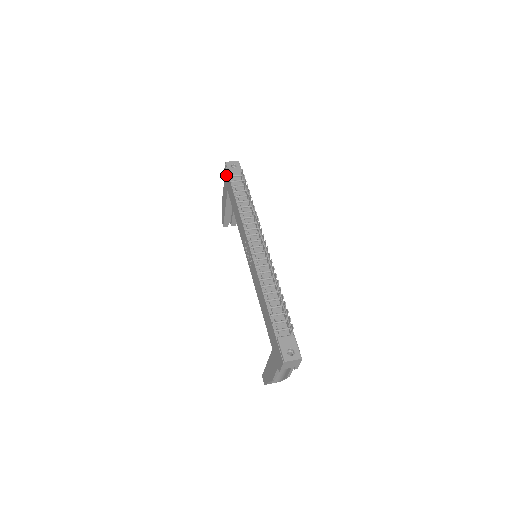
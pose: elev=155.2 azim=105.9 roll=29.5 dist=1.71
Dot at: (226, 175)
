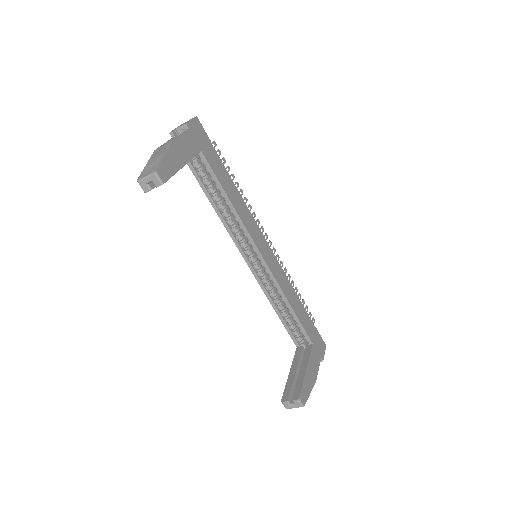
Dot at: occluded
